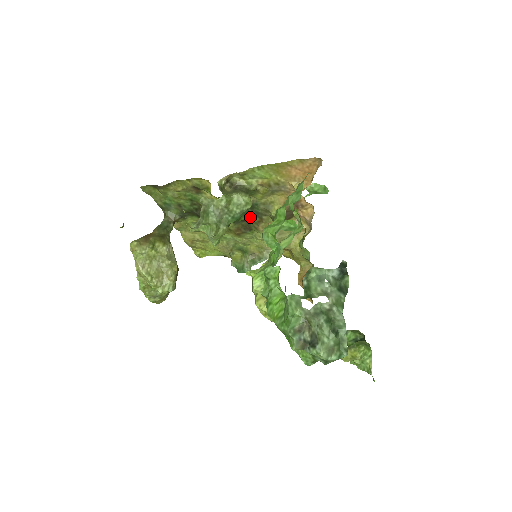
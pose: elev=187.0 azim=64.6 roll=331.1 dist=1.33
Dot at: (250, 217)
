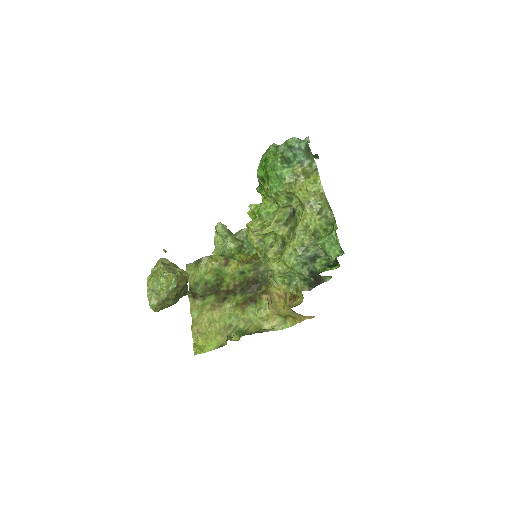
Dot at: (259, 288)
